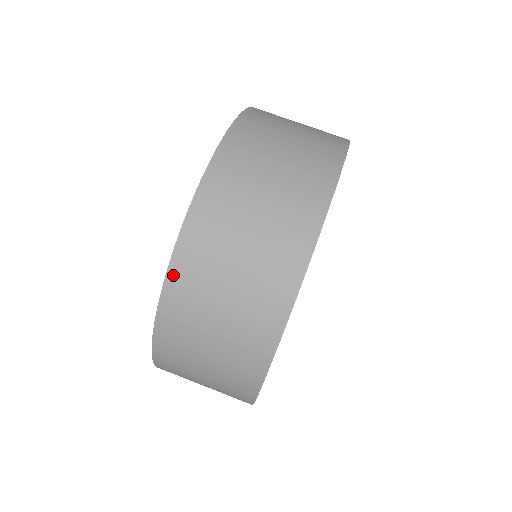
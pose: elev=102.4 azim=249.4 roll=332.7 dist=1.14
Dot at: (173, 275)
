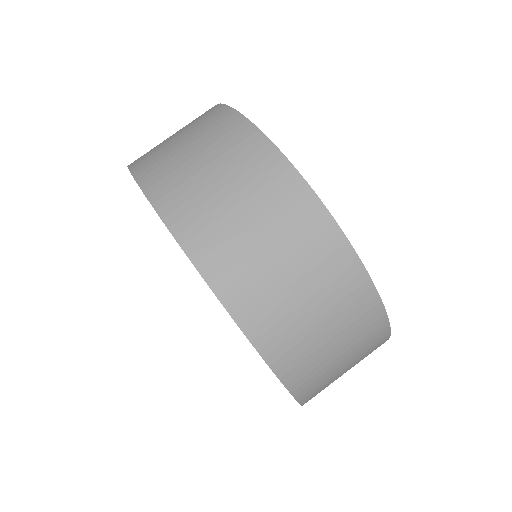
Dot at: (283, 372)
